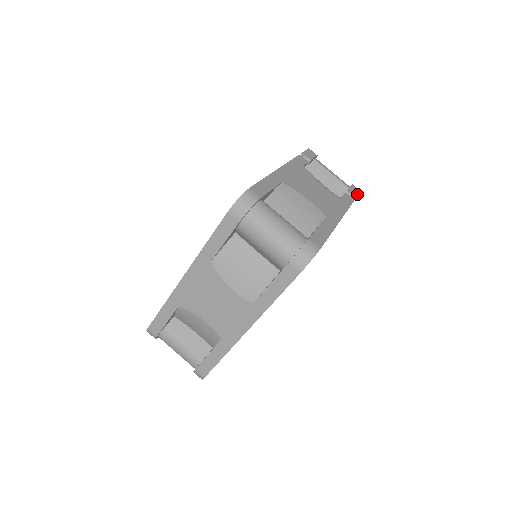
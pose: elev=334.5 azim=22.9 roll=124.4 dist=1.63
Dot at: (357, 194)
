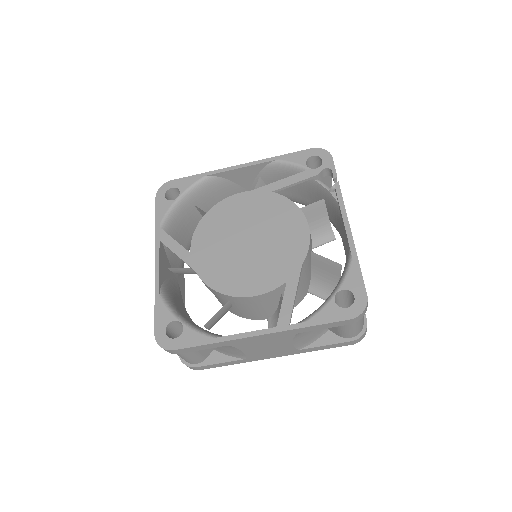
Dot at: occluded
